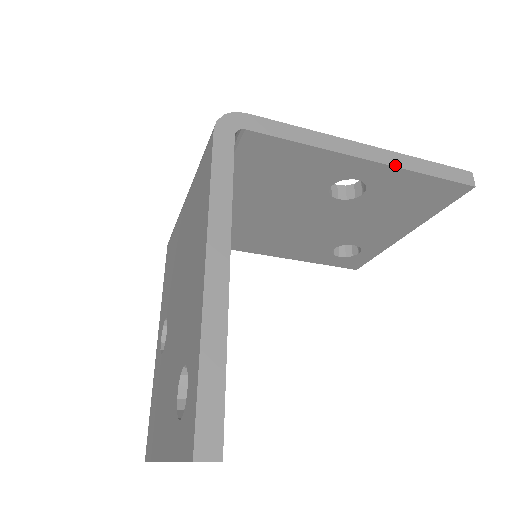
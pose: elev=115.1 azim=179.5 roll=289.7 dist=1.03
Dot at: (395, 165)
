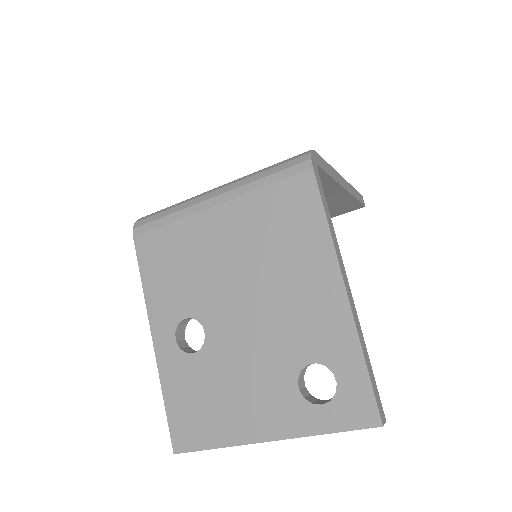
Dot at: (351, 193)
